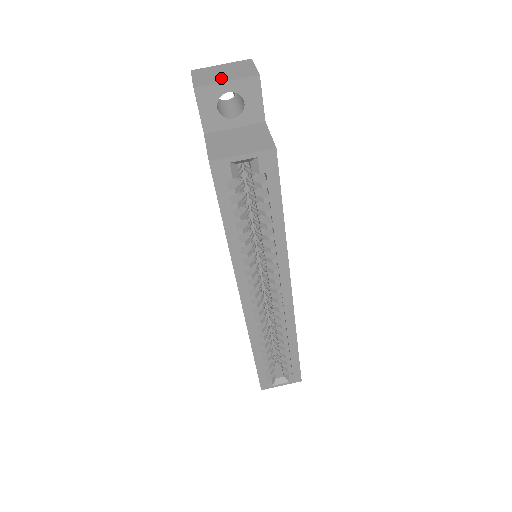
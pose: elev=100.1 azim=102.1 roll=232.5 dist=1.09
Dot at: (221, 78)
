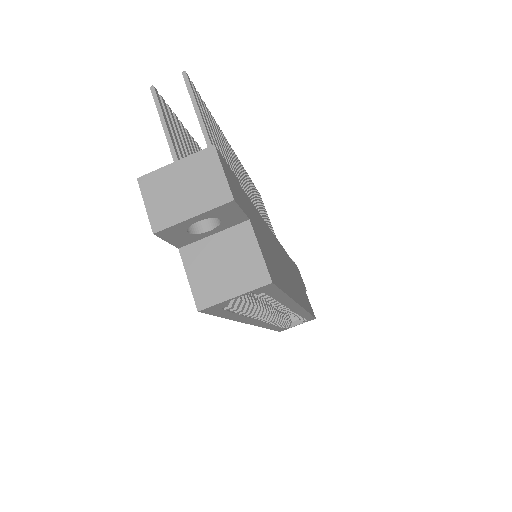
Dot at: (184, 208)
